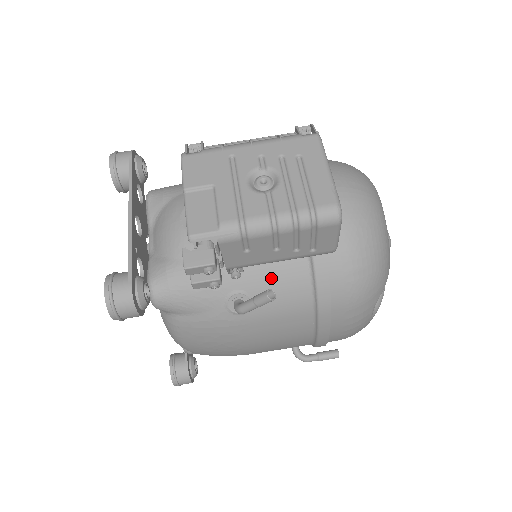
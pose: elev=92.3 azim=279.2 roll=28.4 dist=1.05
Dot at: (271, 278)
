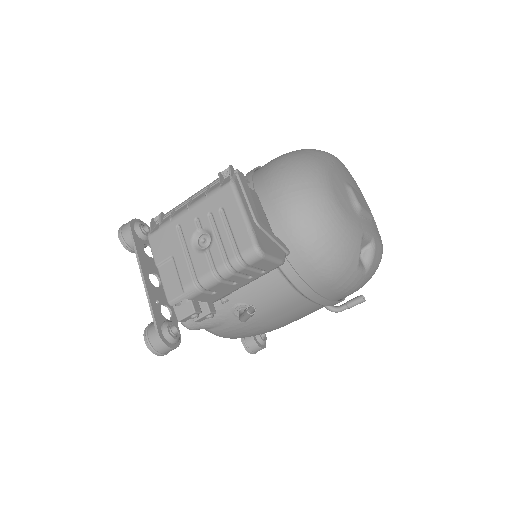
Dot at: (256, 288)
